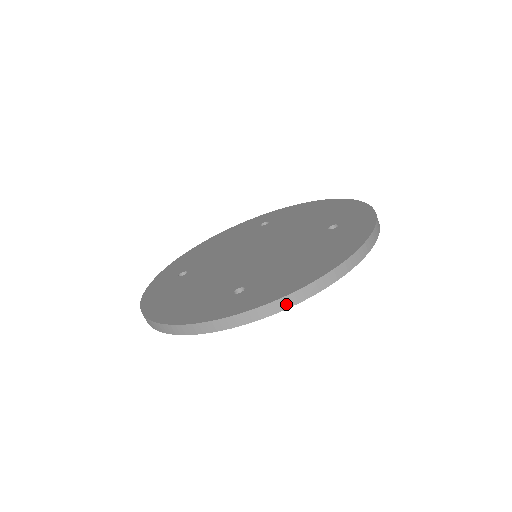
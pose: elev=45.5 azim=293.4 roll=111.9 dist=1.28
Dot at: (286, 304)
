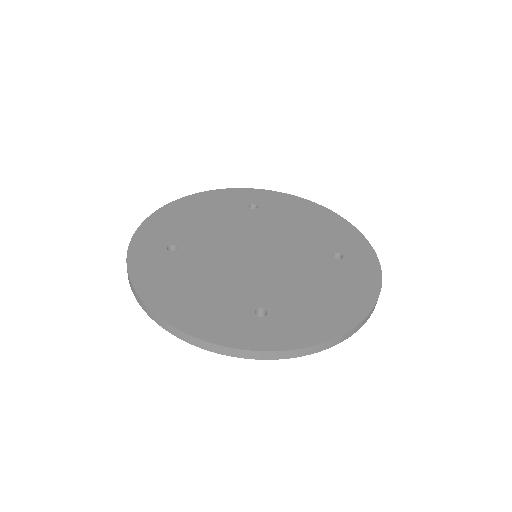
Dot at: (315, 350)
